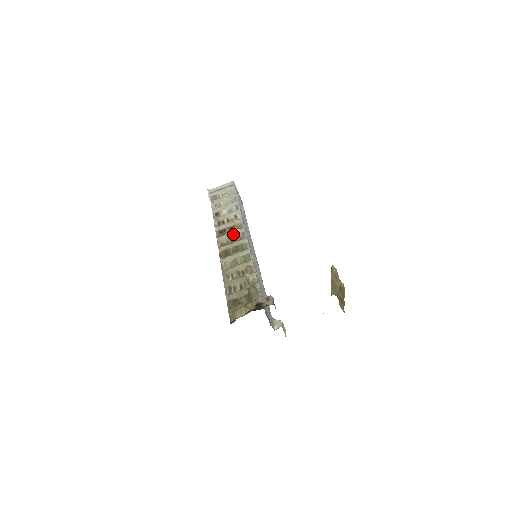
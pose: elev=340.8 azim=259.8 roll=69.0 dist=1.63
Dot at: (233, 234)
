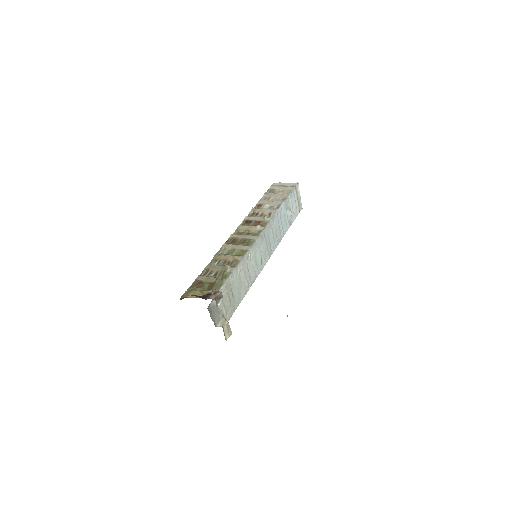
Dot at: (253, 228)
